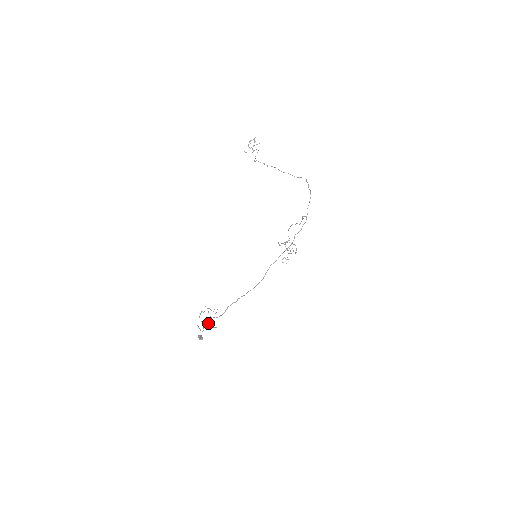
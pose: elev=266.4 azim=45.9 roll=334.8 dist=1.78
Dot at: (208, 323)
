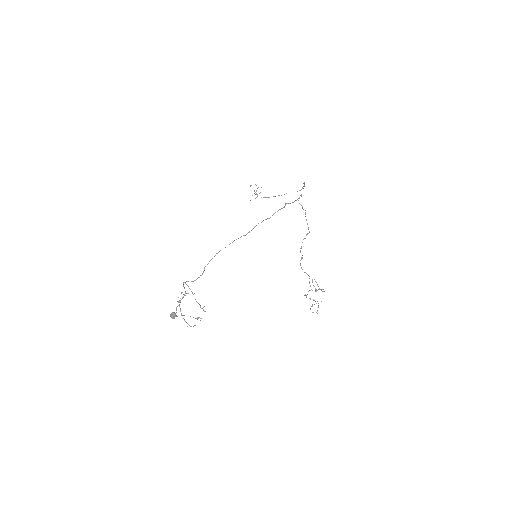
Dot at: (194, 325)
